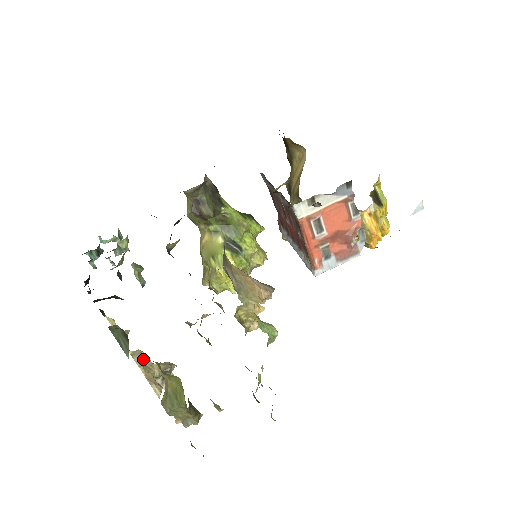
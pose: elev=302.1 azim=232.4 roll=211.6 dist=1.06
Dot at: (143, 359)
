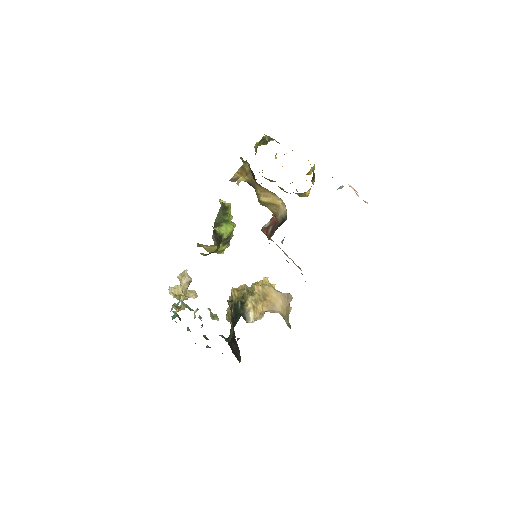
Dot at: (182, 293)
